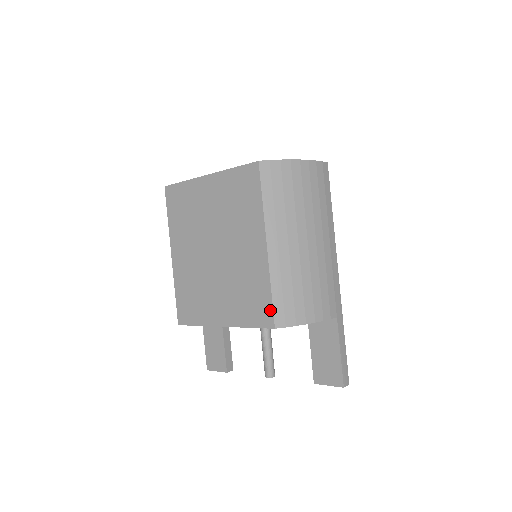
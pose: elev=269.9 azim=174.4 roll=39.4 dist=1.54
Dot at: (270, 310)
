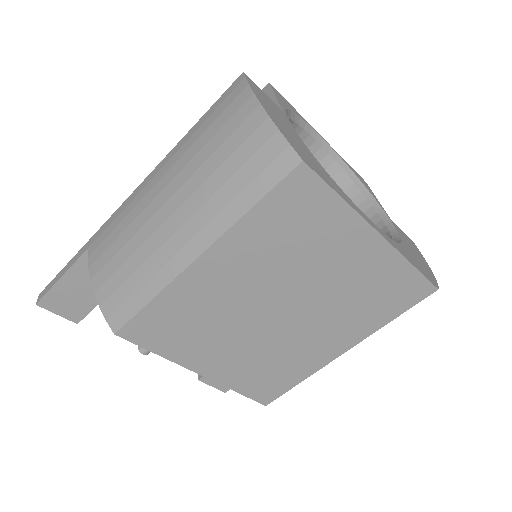
Dot at: (279, 394)
